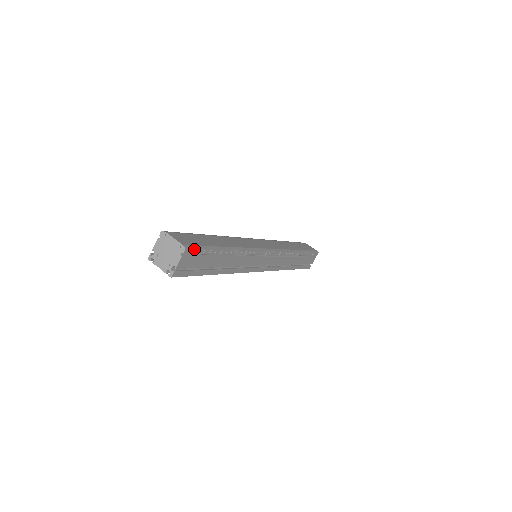
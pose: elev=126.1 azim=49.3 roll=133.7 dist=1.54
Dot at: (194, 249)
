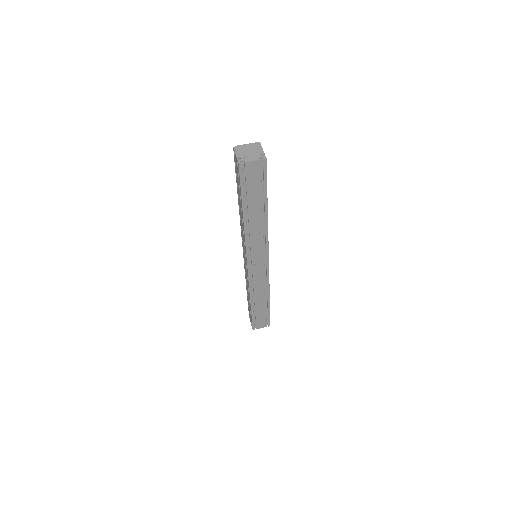
Dot at: occluded
